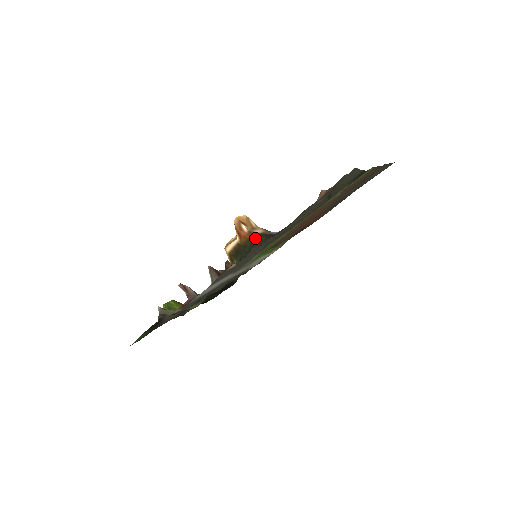
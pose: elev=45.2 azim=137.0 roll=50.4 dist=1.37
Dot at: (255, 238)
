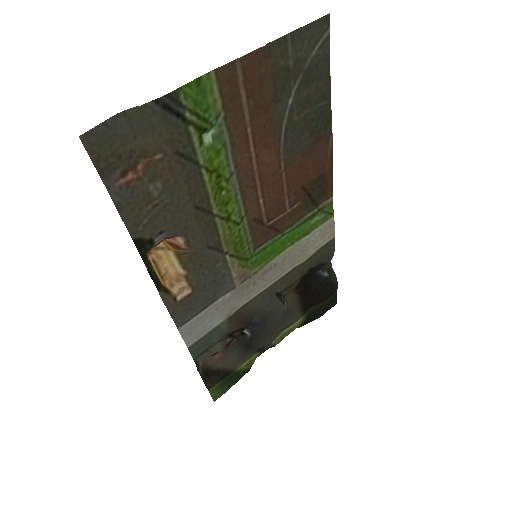
Dot at: (148, 258)
